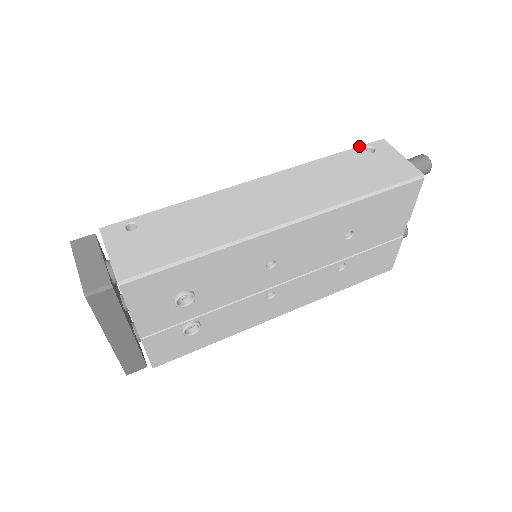
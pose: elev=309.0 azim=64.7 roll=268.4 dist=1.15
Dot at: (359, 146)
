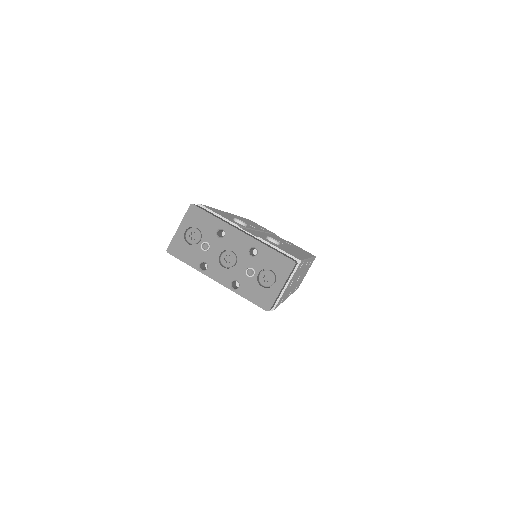
Dot at: occluded
